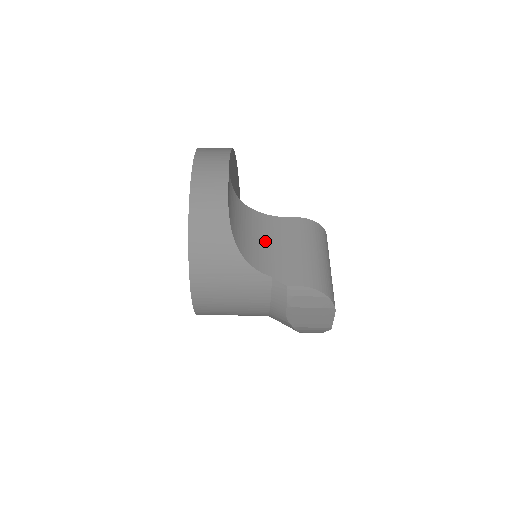
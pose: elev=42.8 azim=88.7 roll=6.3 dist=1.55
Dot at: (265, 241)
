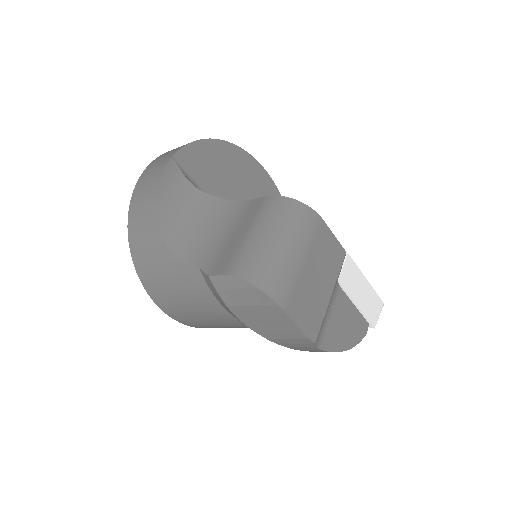
Dot at: (214, 229)
